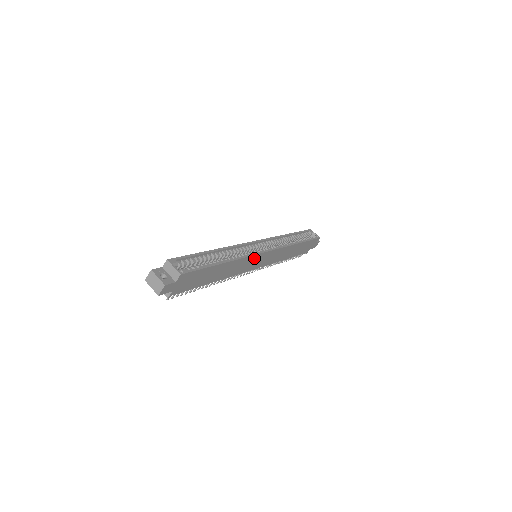
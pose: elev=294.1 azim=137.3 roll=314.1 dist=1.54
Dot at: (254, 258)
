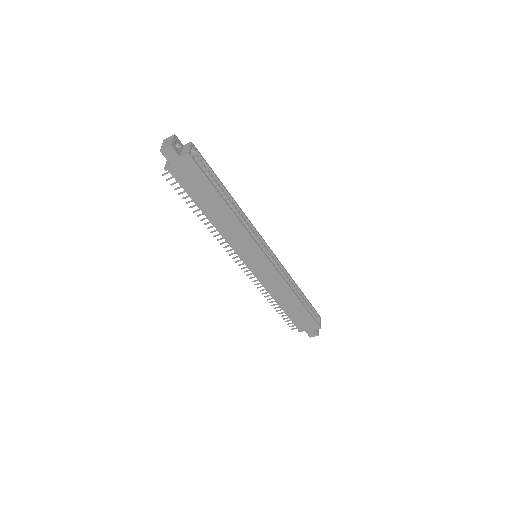
Dot at: (252, 245)
